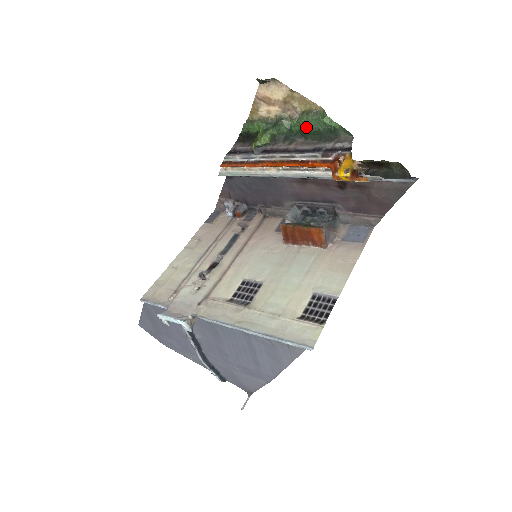
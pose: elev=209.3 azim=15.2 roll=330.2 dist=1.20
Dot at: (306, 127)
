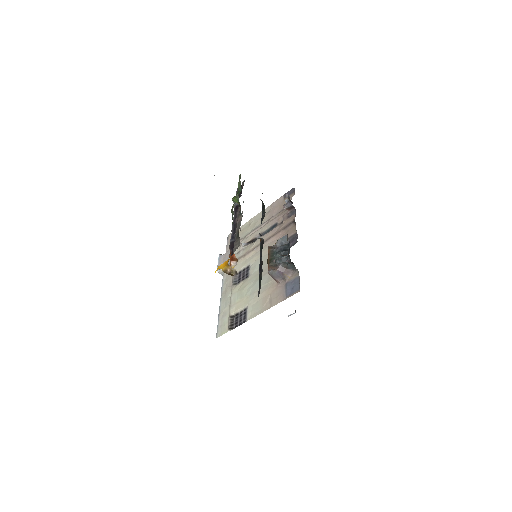
Dot at: occluded
